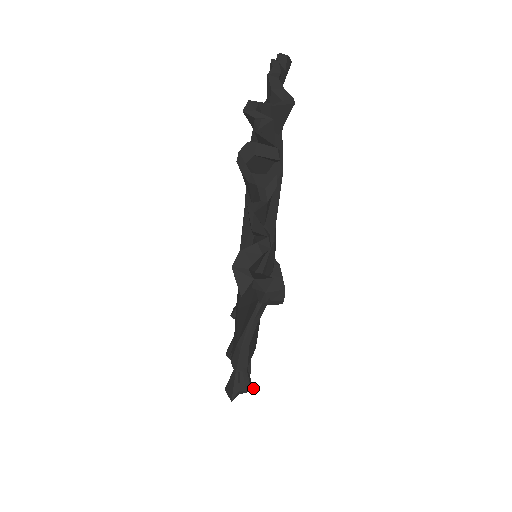
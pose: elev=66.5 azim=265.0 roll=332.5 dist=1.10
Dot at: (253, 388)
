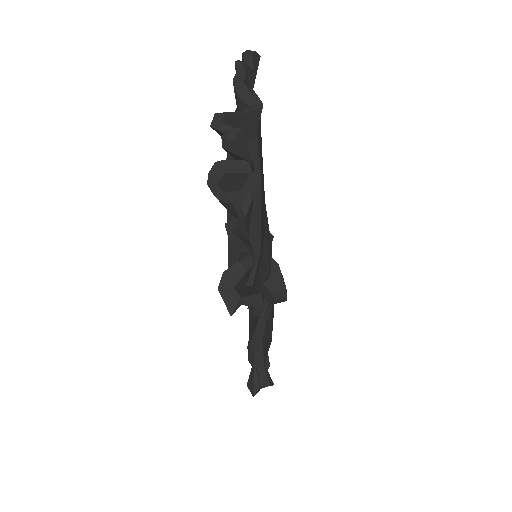
Dot at: (272, 382)
